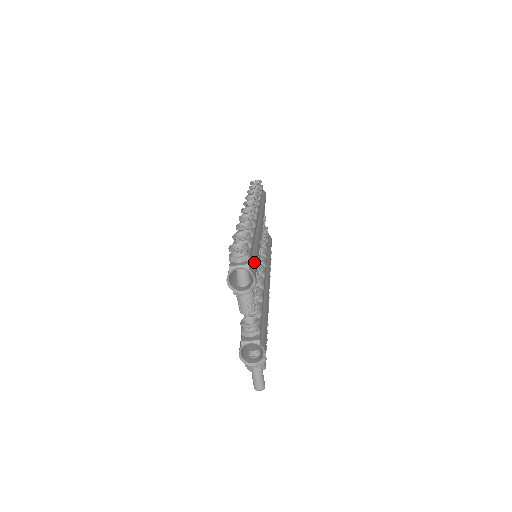
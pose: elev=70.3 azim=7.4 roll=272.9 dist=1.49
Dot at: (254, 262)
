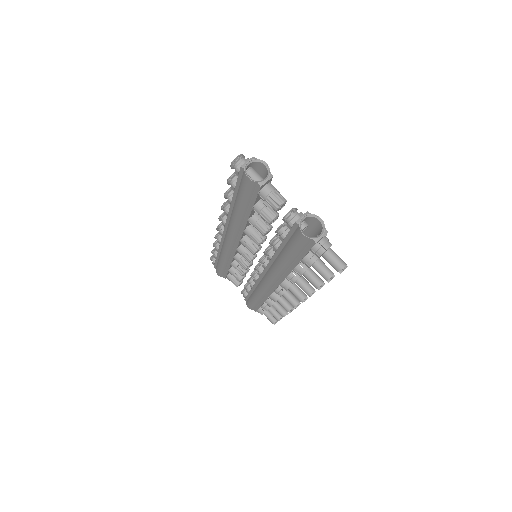
Dot at: occluded
